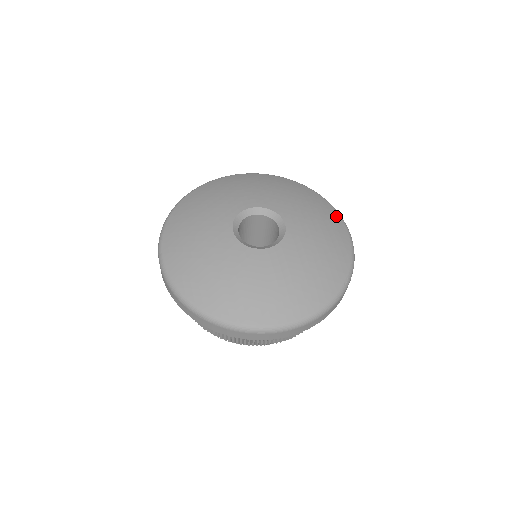
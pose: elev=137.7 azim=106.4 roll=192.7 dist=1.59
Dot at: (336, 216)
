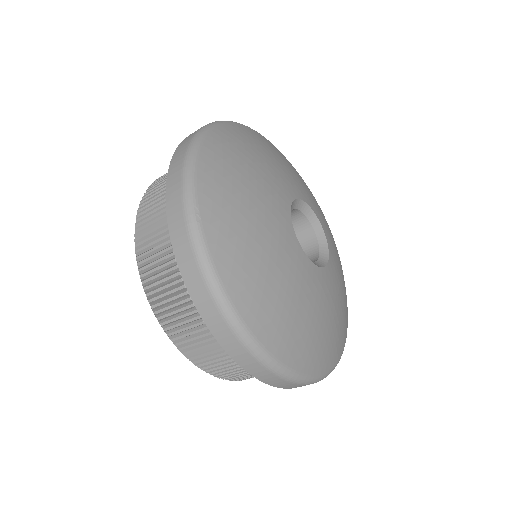
Dot at: occluded
